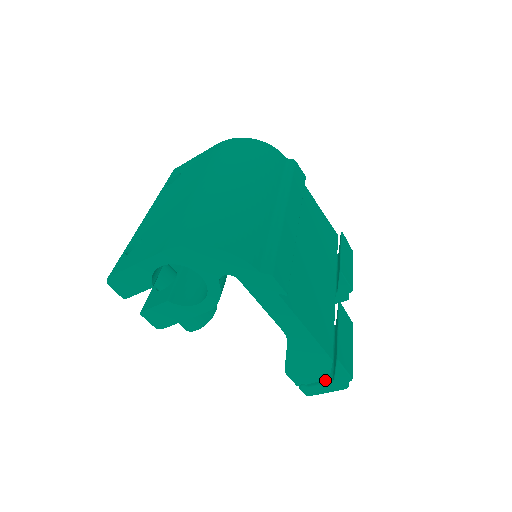
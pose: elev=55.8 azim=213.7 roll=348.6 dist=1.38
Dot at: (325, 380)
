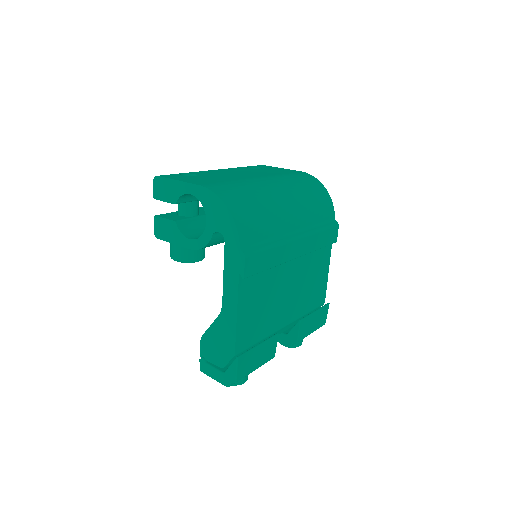
Dot at: (220, 368)
